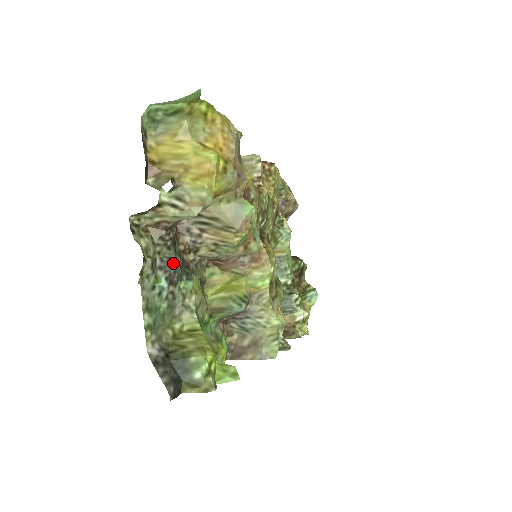
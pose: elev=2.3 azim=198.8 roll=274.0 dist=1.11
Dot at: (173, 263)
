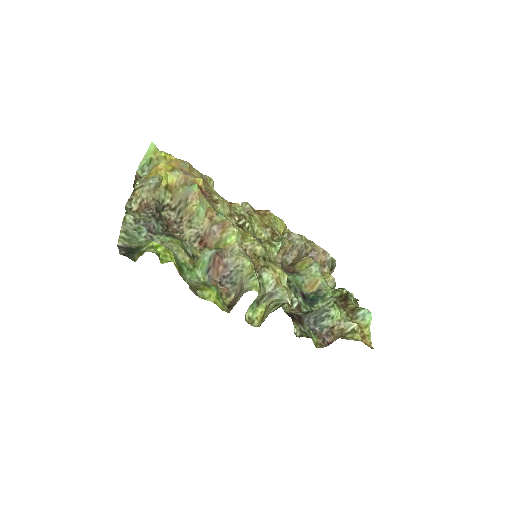
Dot at: (152, 223)
